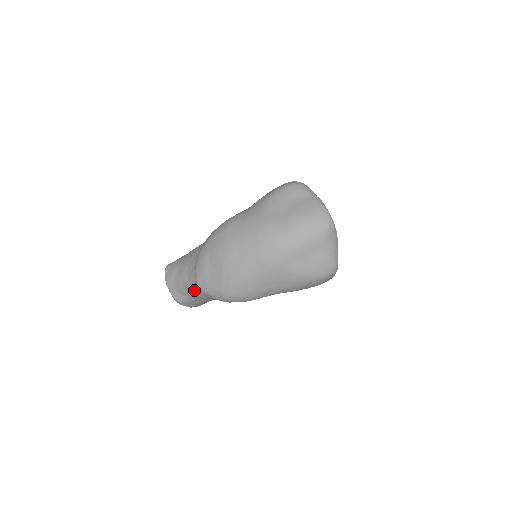
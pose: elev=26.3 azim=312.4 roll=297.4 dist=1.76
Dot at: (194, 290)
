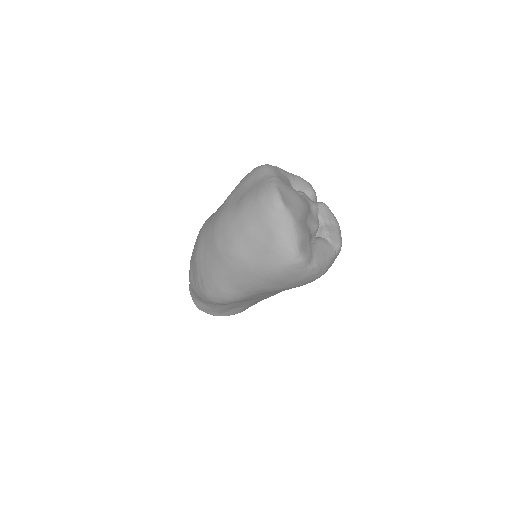
Dot at: occluded
